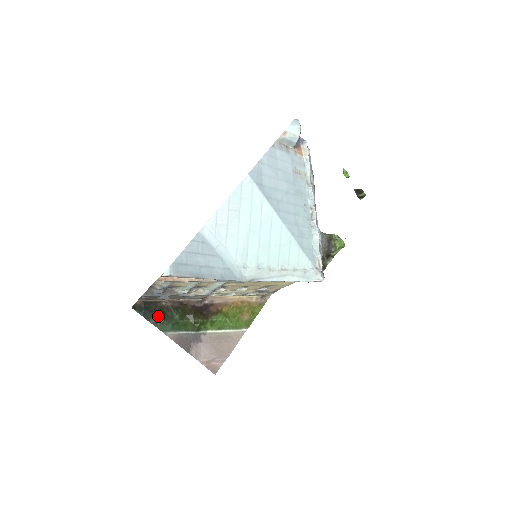
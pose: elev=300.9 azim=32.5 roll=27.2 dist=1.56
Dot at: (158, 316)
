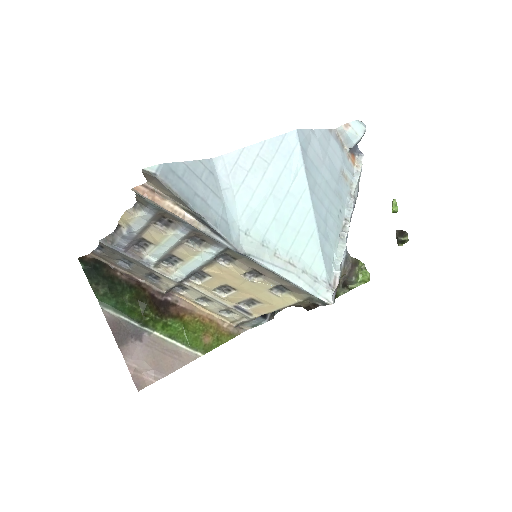
Dot at: (104, 283)
